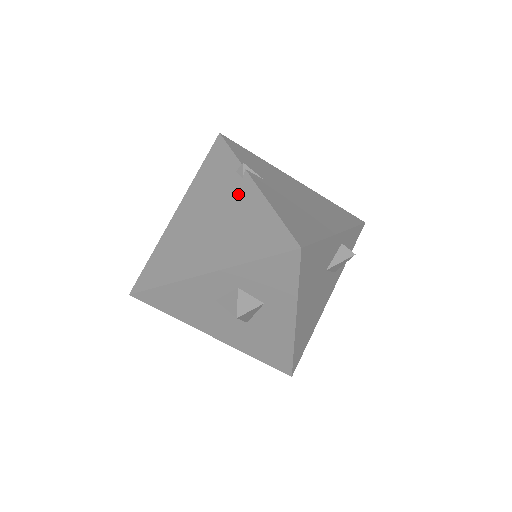
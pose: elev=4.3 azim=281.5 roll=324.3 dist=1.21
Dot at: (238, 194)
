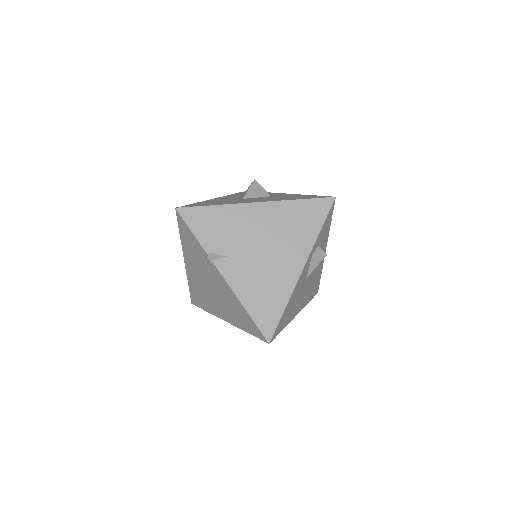
Dot at: (216, 278)
